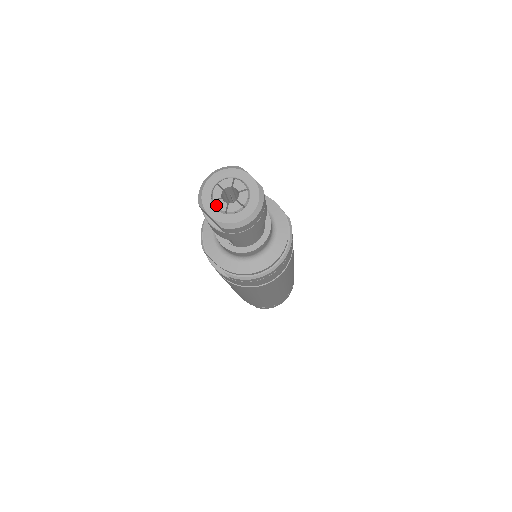
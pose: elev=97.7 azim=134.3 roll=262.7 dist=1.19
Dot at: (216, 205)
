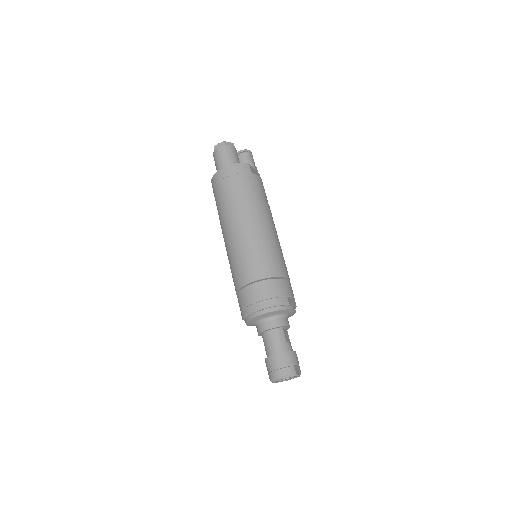
Dot at: occluded
